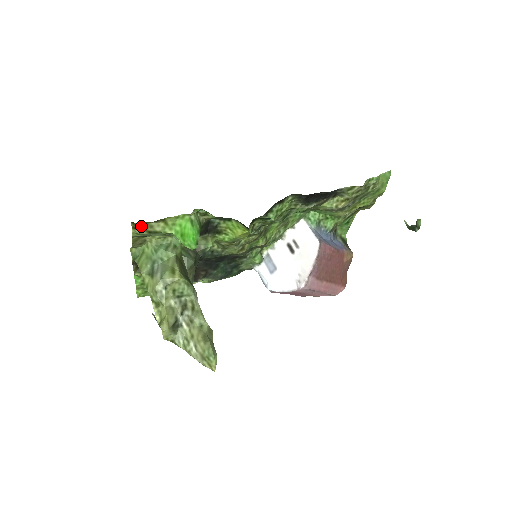
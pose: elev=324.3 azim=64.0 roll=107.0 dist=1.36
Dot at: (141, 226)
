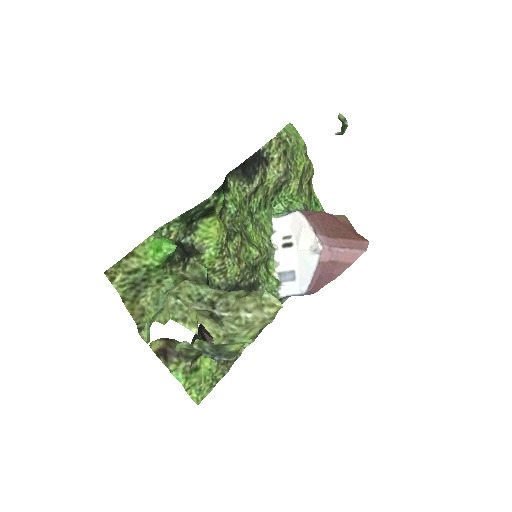
Dot at: (116, 270)
